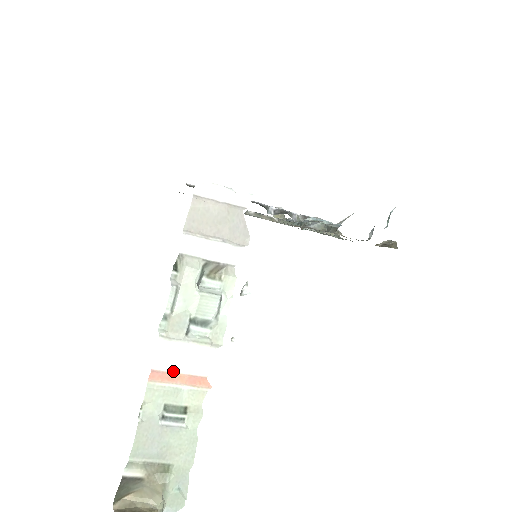
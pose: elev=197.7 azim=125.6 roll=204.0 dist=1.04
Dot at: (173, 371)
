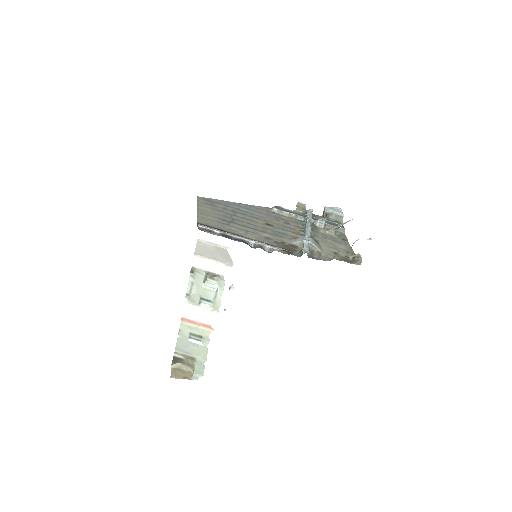
Dot at: (193, 319)
